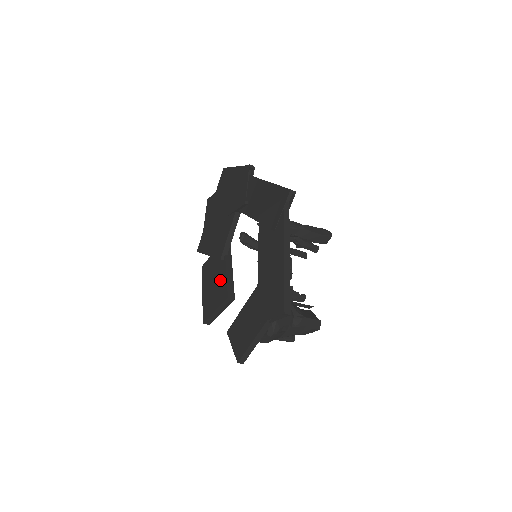
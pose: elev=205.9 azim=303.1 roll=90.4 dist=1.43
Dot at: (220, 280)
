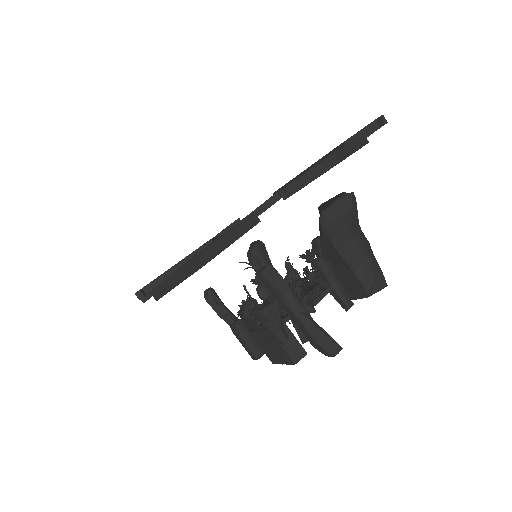
Dot at: occluded
